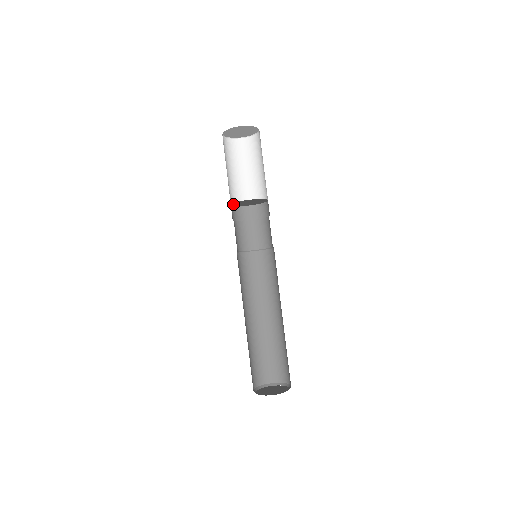
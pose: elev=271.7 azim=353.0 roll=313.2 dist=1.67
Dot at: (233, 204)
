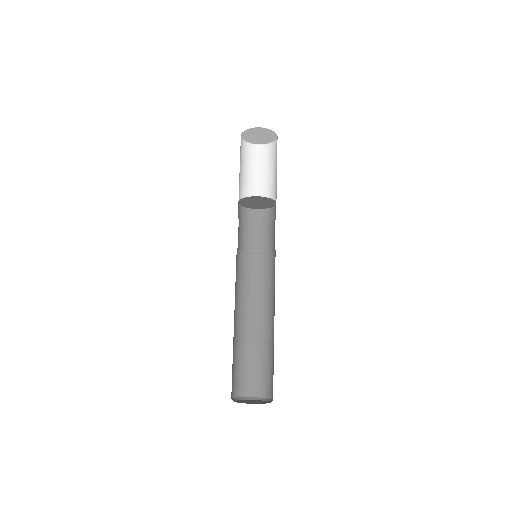
Dot at: (243, 205)
